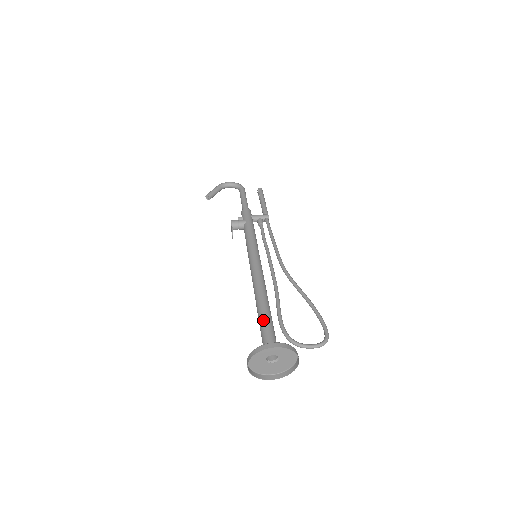
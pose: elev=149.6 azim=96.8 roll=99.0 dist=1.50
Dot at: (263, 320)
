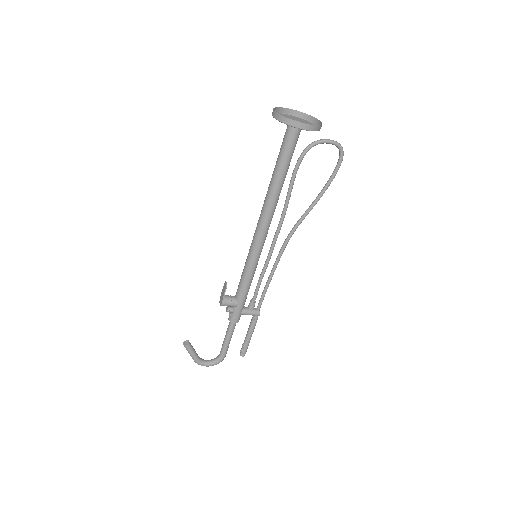
Dot at: occluded
